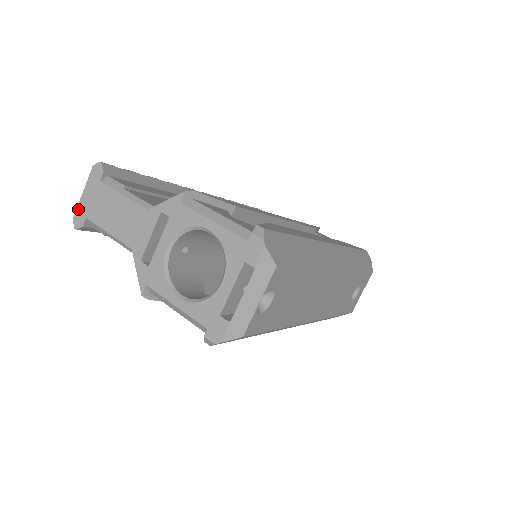
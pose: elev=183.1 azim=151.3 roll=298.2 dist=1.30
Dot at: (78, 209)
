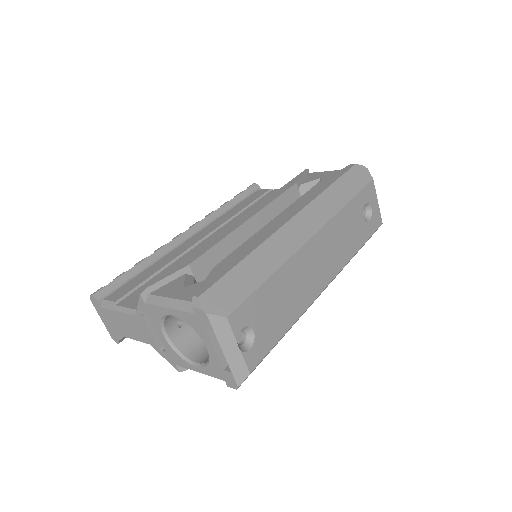
Dot at: (108, 330)
